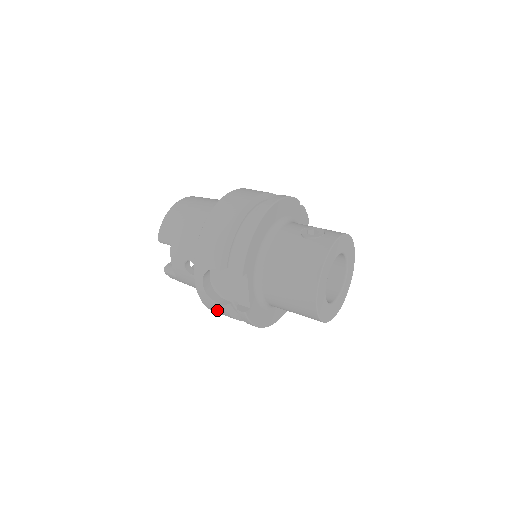
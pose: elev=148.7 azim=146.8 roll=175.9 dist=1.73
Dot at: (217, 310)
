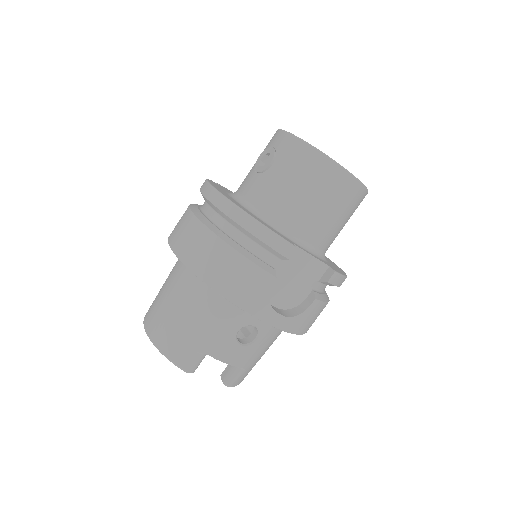
Dot at: (312, 319)
